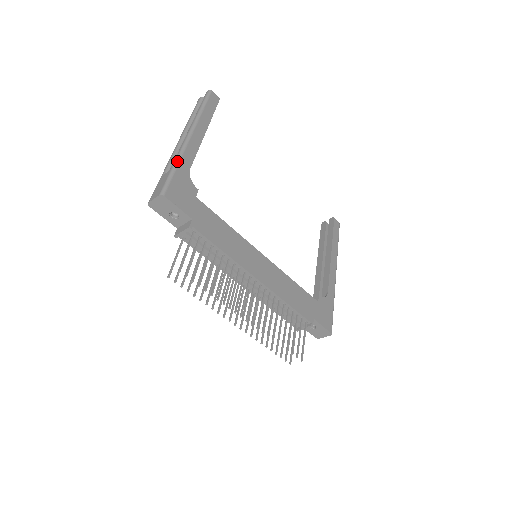
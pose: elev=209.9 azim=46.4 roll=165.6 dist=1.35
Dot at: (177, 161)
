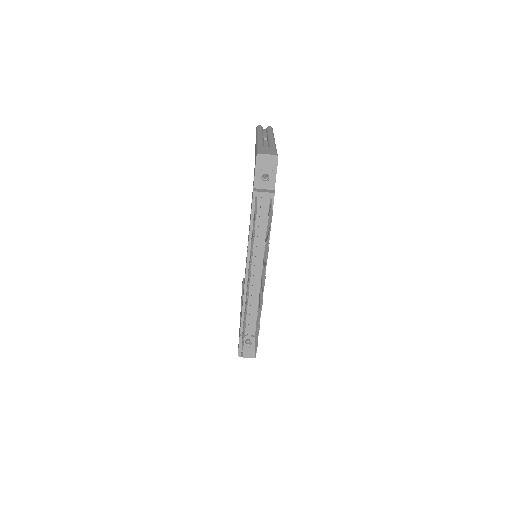
Dot at: occluded
